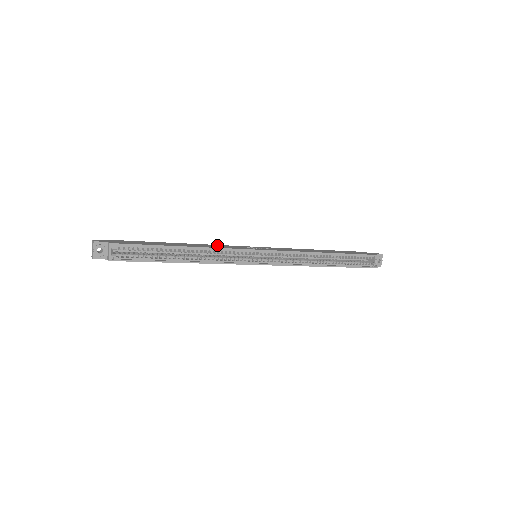
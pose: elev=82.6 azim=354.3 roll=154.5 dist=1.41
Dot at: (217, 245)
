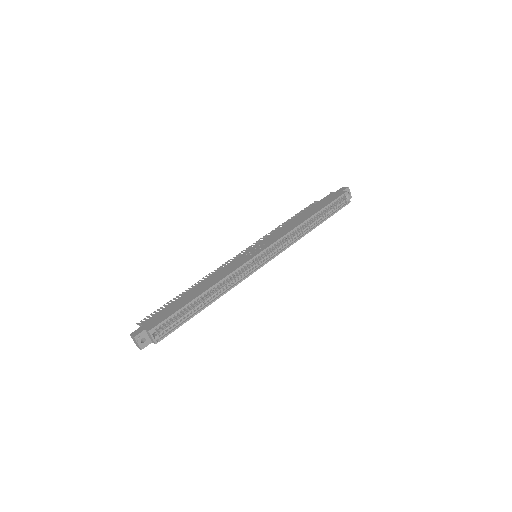
Dot at: (223, 269)
